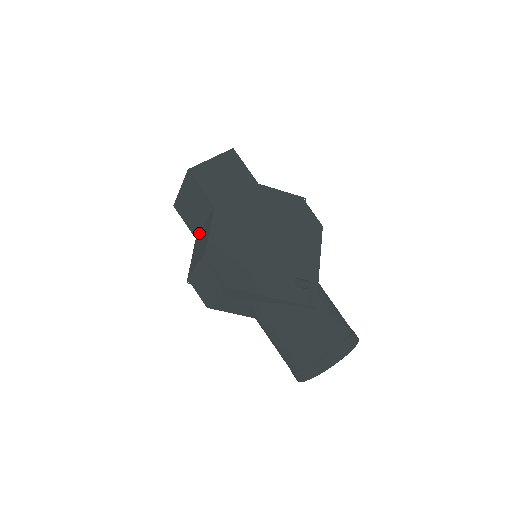
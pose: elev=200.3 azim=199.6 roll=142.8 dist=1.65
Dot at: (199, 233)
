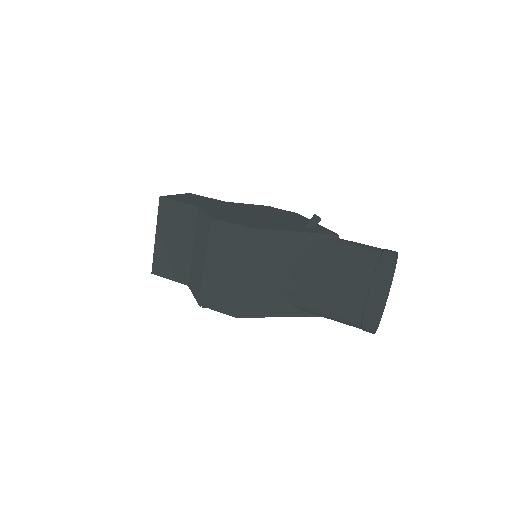
Dot at: (190, 267)
